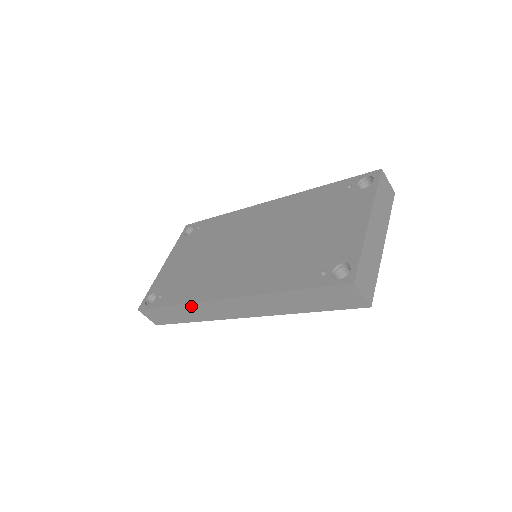
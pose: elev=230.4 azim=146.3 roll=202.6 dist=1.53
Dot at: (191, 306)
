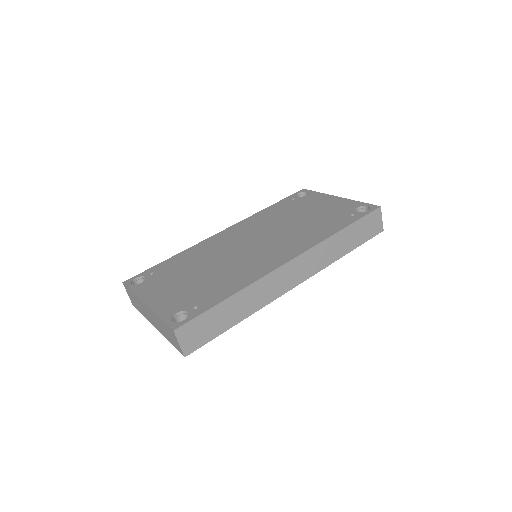
Dot at: (252, 288)
